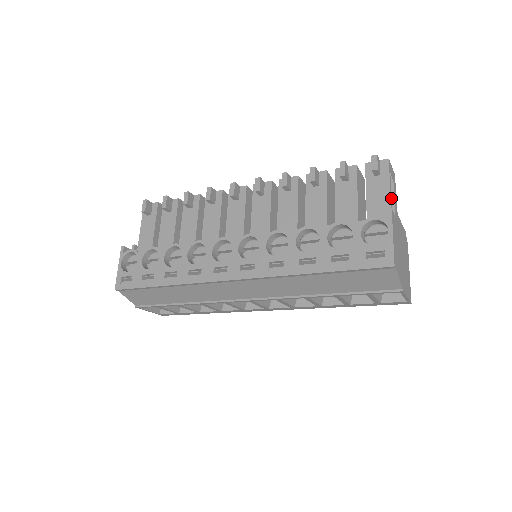
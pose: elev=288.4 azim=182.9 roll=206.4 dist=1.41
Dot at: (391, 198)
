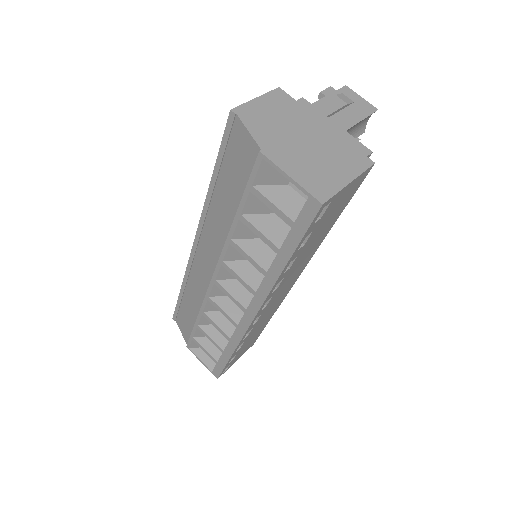
Dot at: (322, 104)
